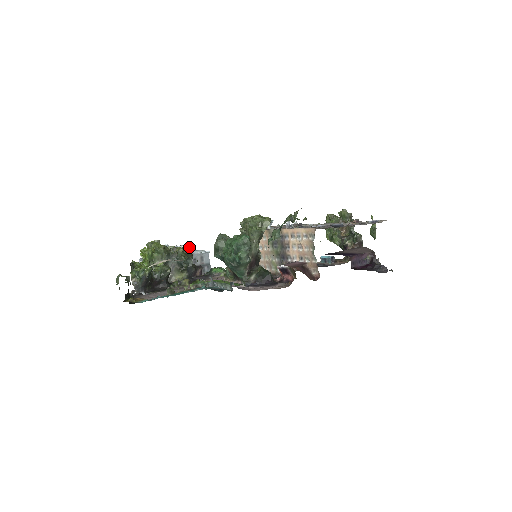
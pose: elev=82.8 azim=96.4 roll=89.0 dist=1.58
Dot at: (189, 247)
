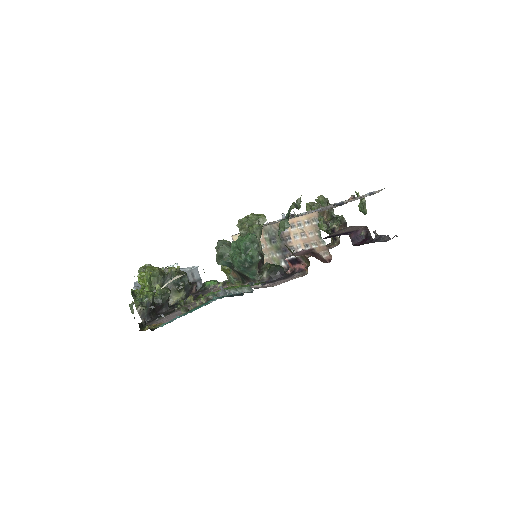
Dot at: (176, 266)
